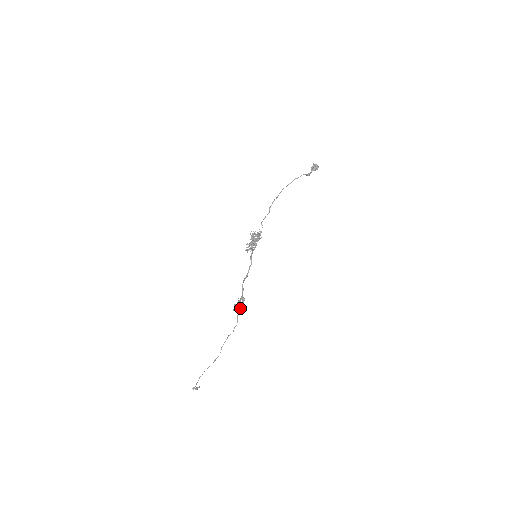
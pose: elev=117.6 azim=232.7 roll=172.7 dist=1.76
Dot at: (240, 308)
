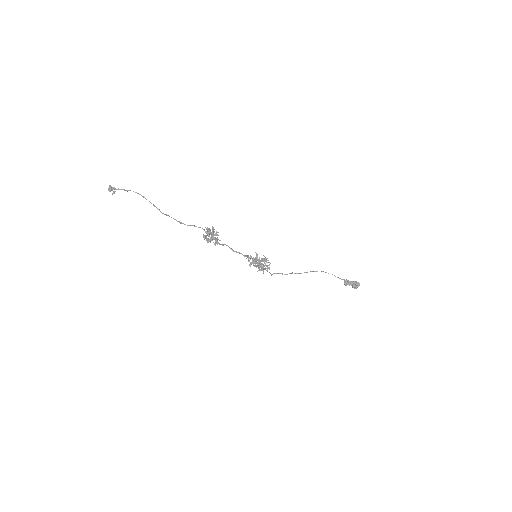
Dot at: (208, 239)
